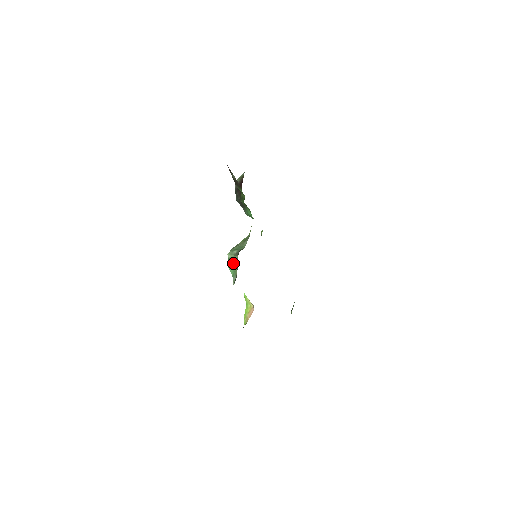
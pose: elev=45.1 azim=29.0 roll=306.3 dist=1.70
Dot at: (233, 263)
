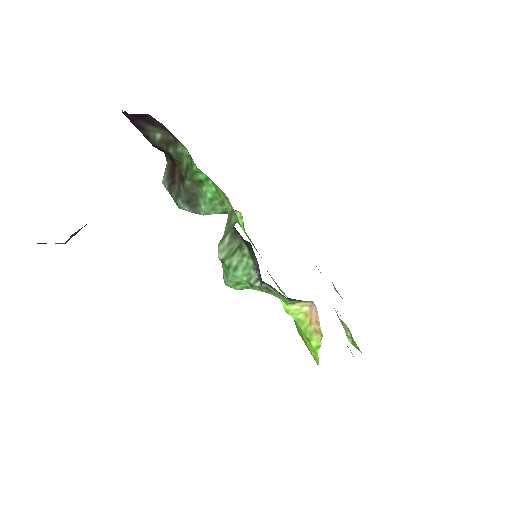
Dot at: (235, 256)
